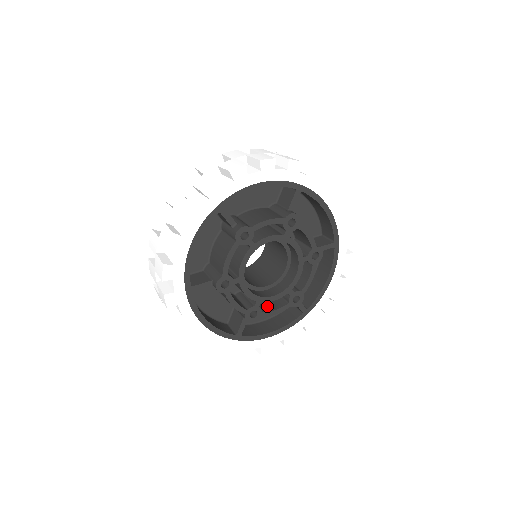
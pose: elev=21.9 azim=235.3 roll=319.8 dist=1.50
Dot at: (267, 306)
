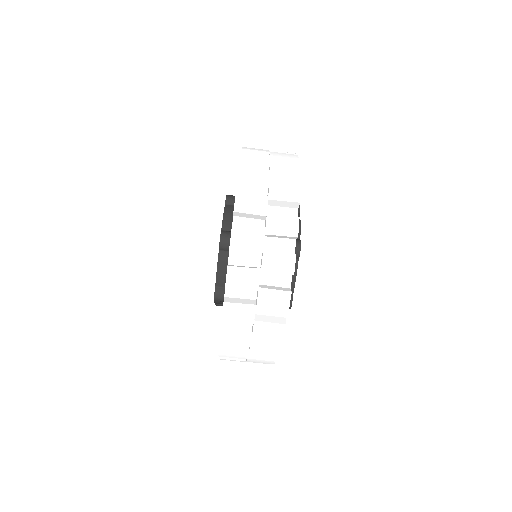
Dot at: occluded
